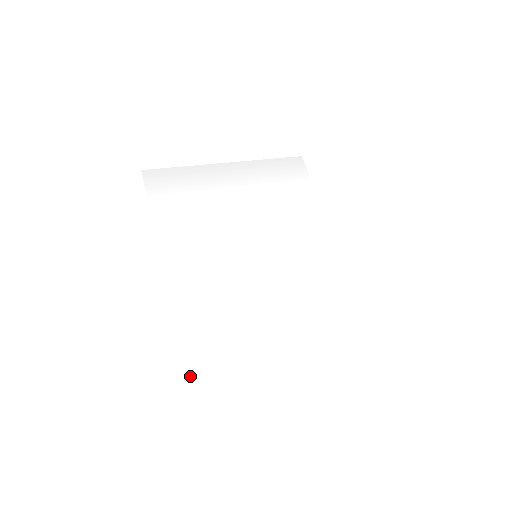
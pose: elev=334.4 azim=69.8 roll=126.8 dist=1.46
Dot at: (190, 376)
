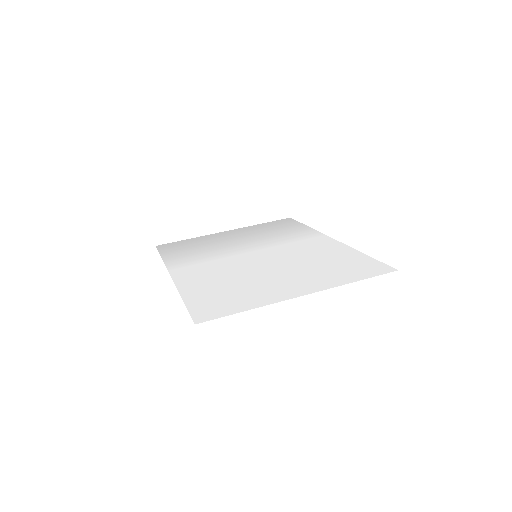
Dot at: (195, 314)
